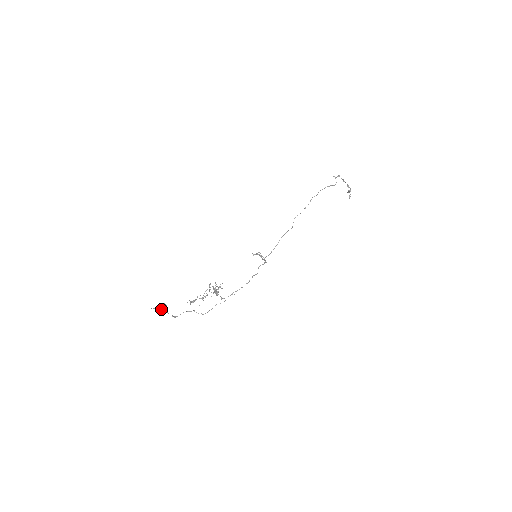
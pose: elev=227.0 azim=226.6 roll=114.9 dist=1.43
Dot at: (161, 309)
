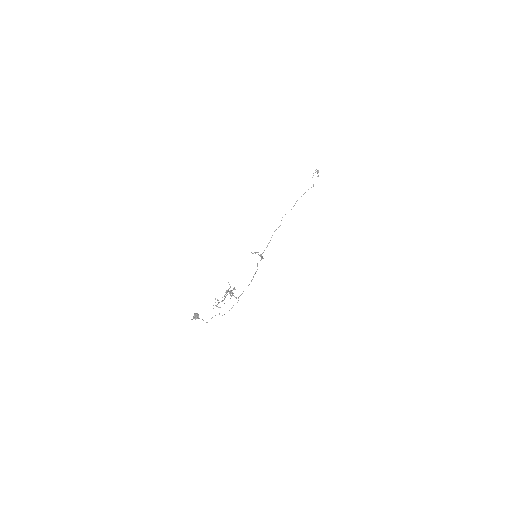
Dot at: occluded
